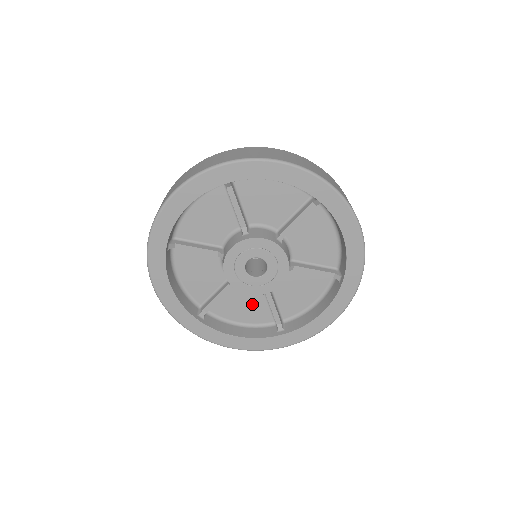
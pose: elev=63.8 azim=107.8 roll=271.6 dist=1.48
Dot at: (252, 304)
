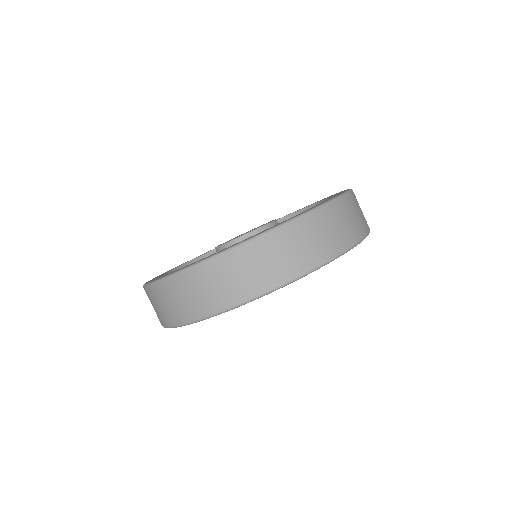
Dot at: occluded
